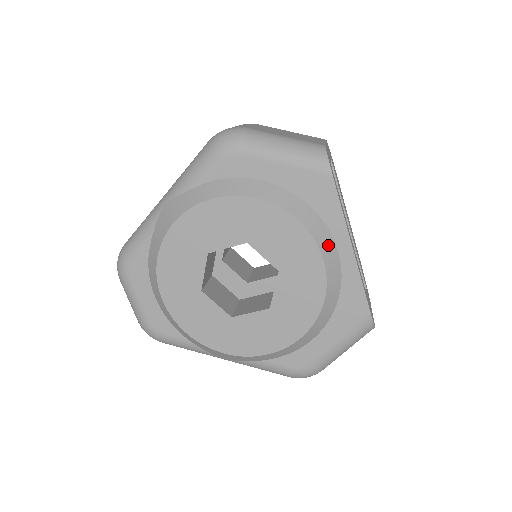
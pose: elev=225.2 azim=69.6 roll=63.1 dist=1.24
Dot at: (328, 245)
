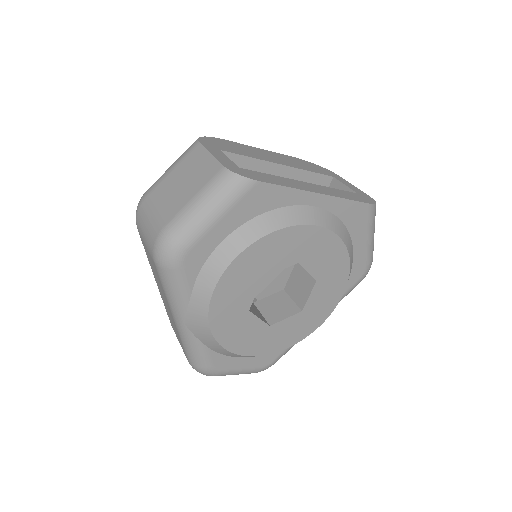
Dot at: (305, 214)
